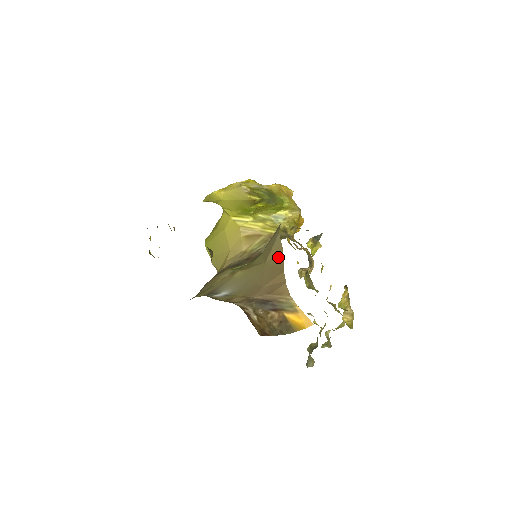
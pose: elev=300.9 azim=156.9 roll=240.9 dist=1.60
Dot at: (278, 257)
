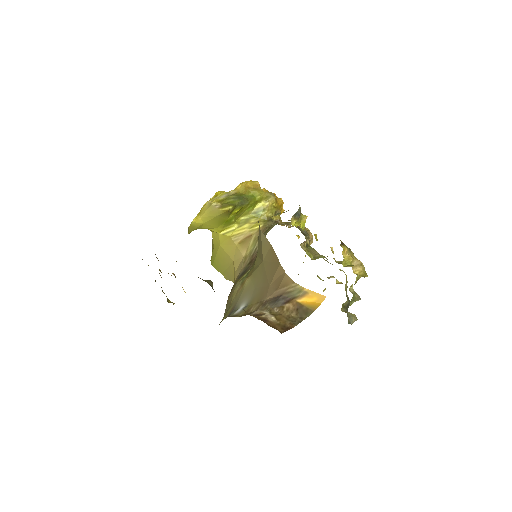
Dot at: (270, 252)
